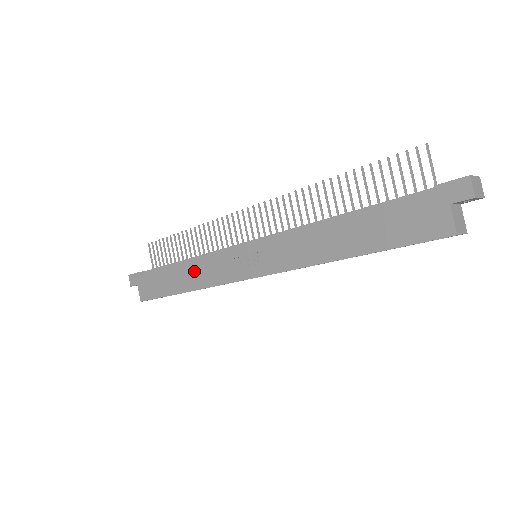
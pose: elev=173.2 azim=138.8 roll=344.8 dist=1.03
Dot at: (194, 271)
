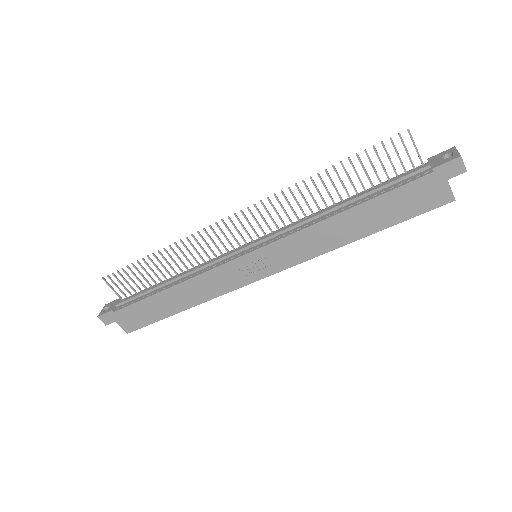
Dot at: (191, 290)
